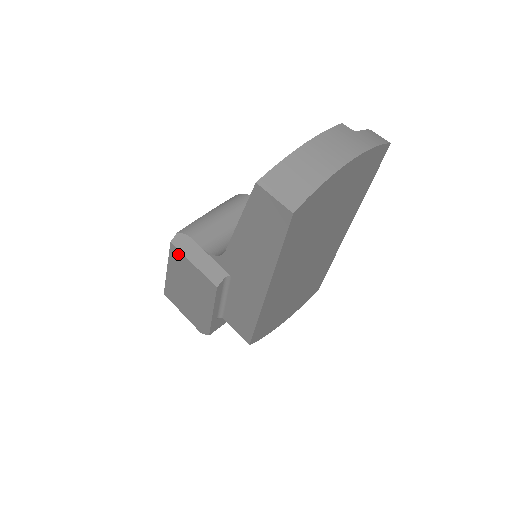
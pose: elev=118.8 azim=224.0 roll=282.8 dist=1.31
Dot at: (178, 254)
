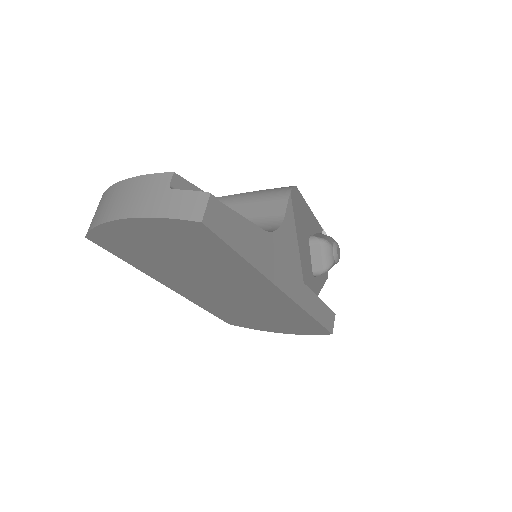
Dot at: occluded
